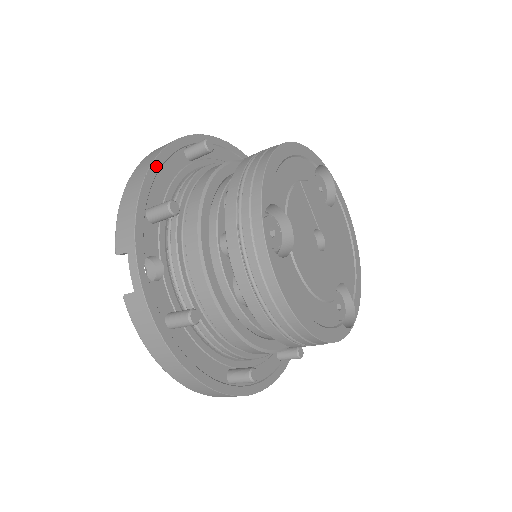
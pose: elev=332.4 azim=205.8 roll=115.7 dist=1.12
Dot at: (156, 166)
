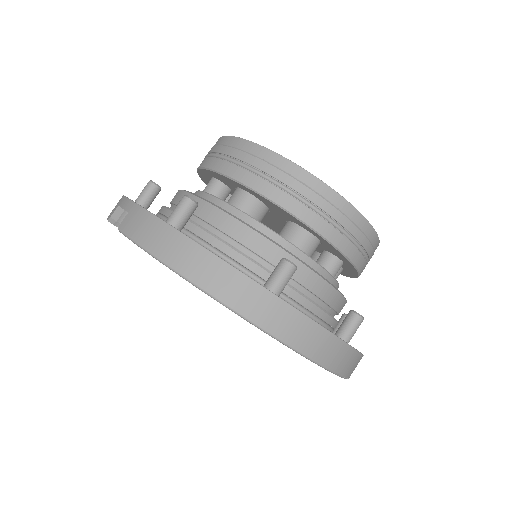
Dot at: occluded
